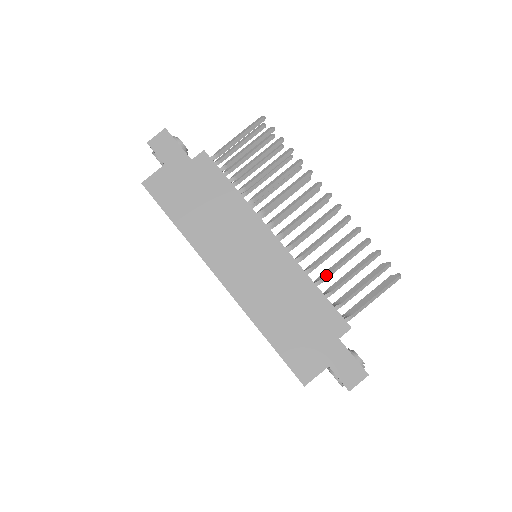
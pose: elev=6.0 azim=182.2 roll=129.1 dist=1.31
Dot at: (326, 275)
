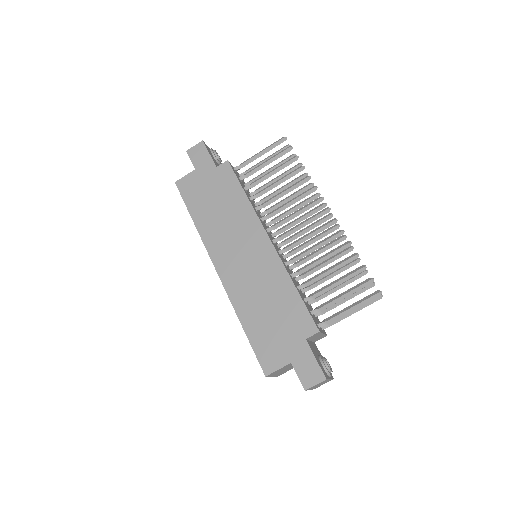
Dot at: (310, 280)
